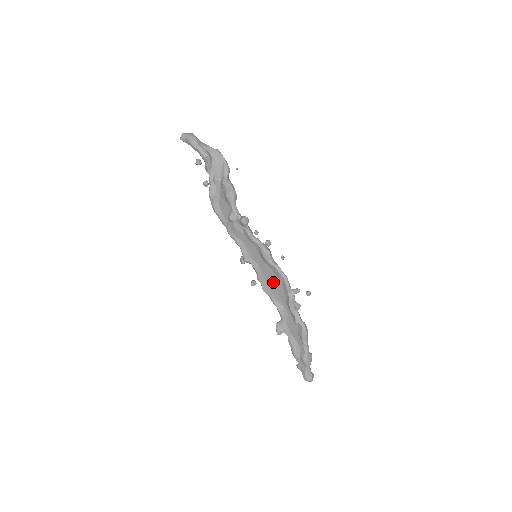
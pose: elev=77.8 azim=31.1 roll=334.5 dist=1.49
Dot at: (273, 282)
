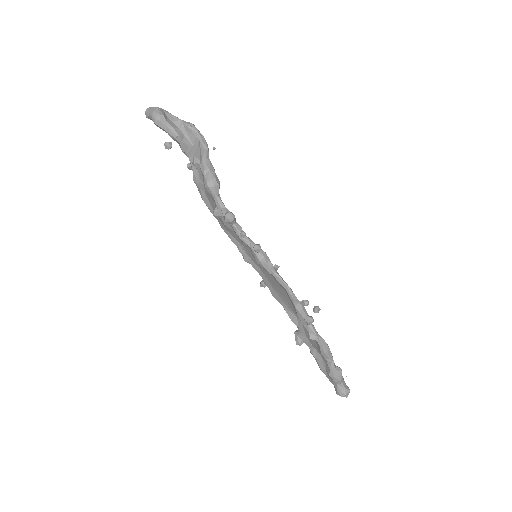
Dot at: (278, 289)
